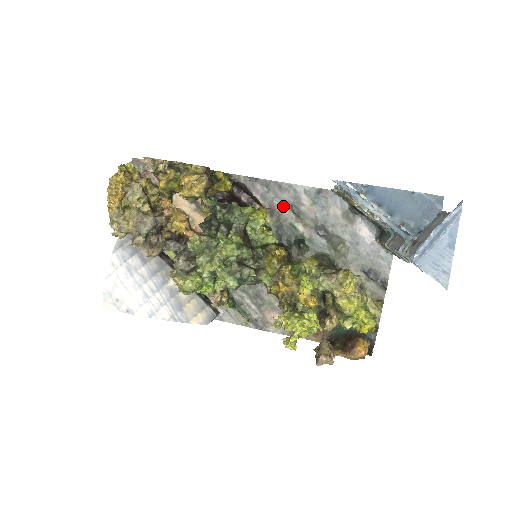
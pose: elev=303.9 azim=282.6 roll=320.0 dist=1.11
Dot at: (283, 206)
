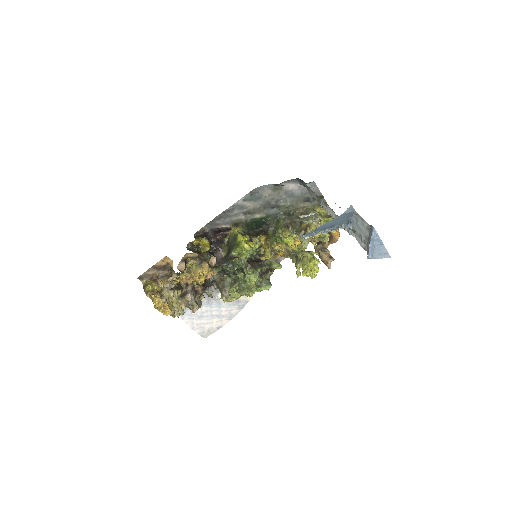
Dot at: (239, 217)
